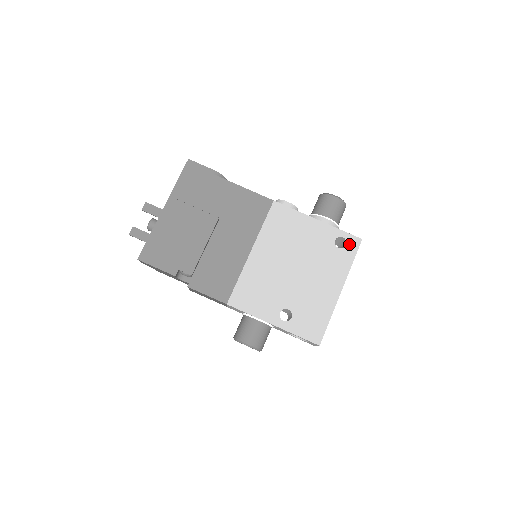
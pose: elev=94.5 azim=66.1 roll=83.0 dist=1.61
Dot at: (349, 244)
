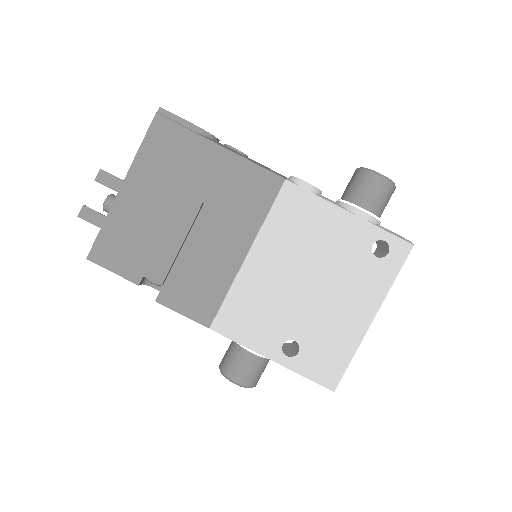
Dot at: (393, 252)
